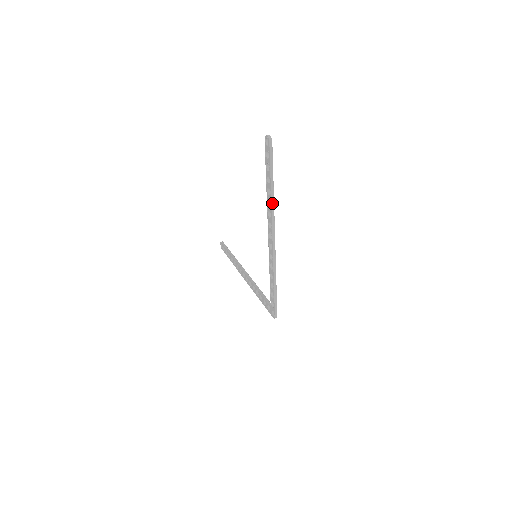
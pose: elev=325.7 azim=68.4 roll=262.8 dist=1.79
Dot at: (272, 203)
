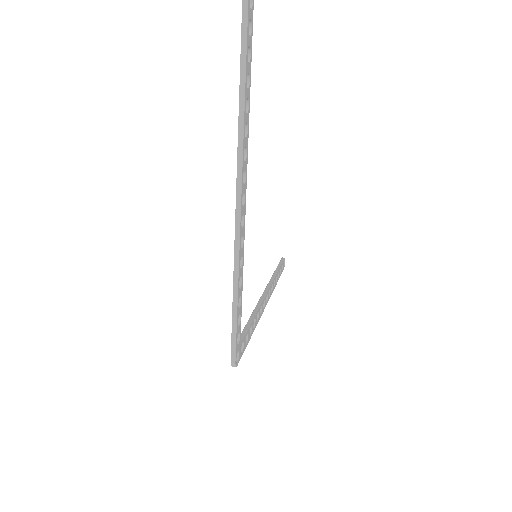
Dot at: (240, 127)
